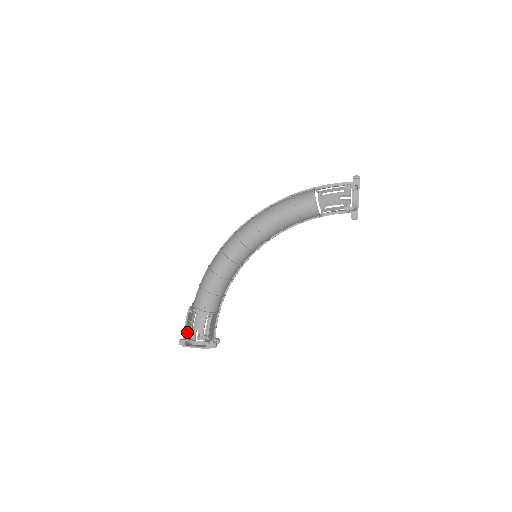
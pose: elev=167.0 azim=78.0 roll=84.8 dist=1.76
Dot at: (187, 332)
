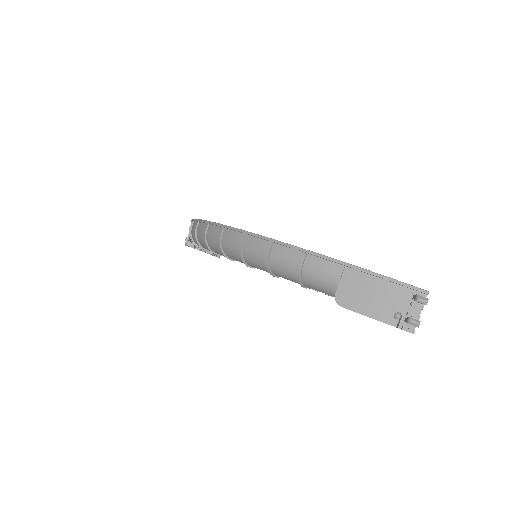
Dot at: occluded
